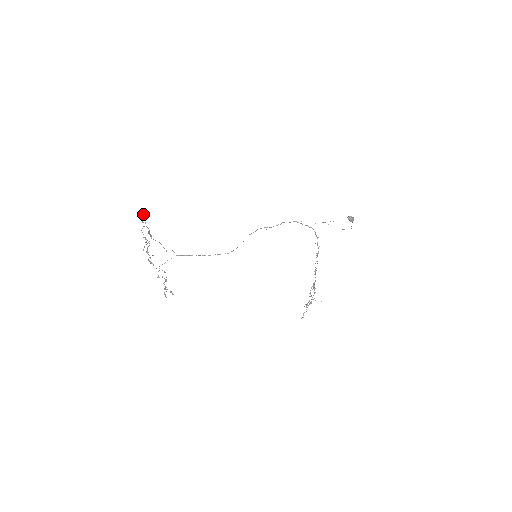
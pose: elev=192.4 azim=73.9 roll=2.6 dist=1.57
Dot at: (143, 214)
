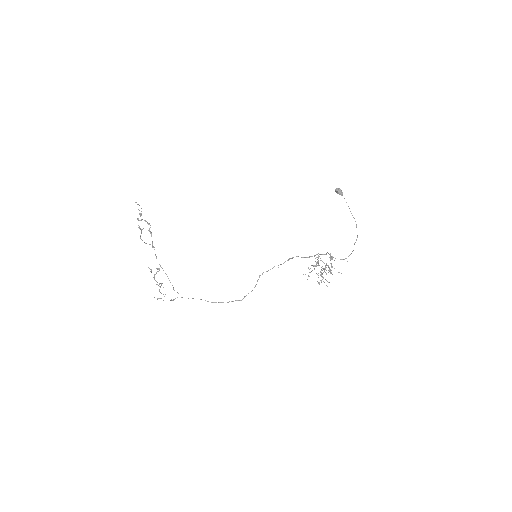
Dot at: occluded
